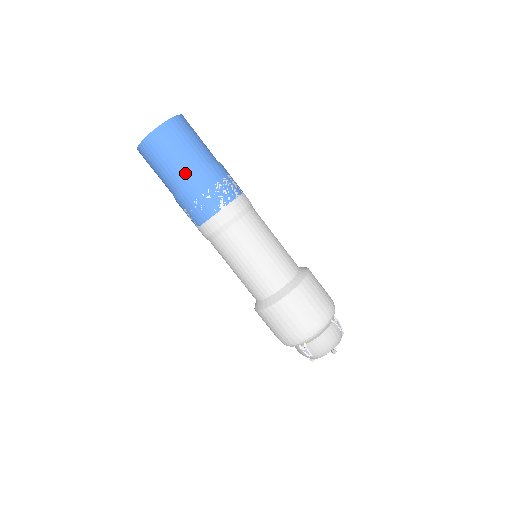
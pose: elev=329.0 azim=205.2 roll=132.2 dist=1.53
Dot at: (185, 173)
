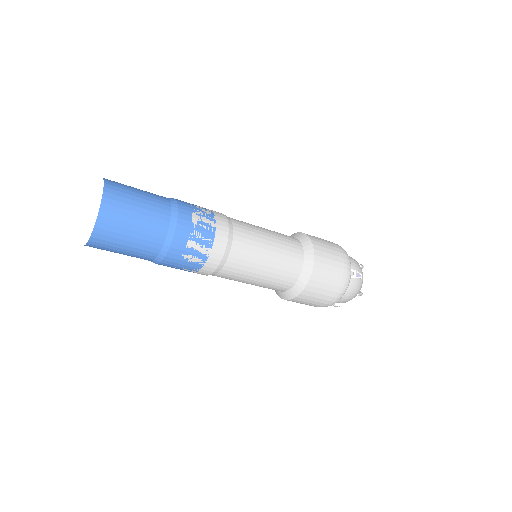
Dot at: (150, 252)
